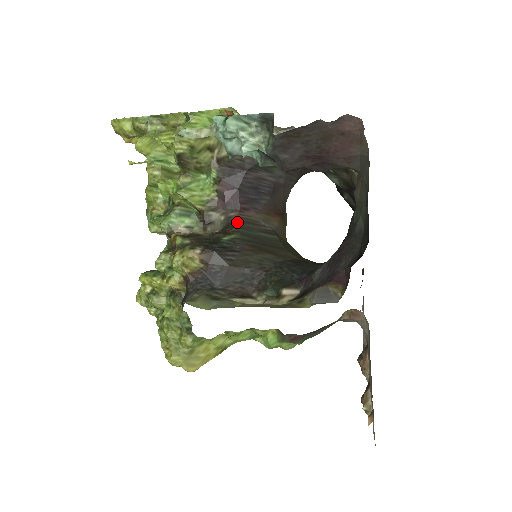
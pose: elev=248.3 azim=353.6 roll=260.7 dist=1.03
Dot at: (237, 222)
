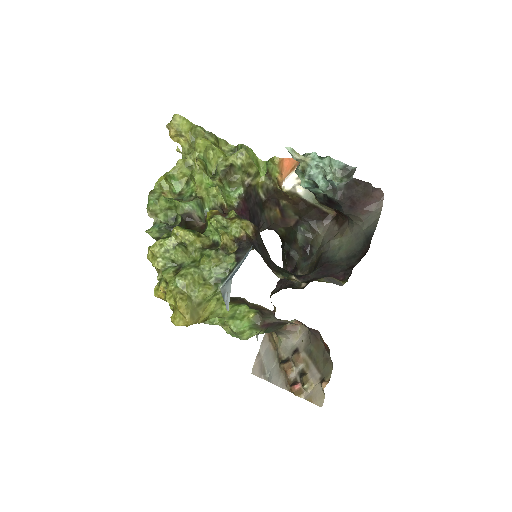
Dot at: occluded
